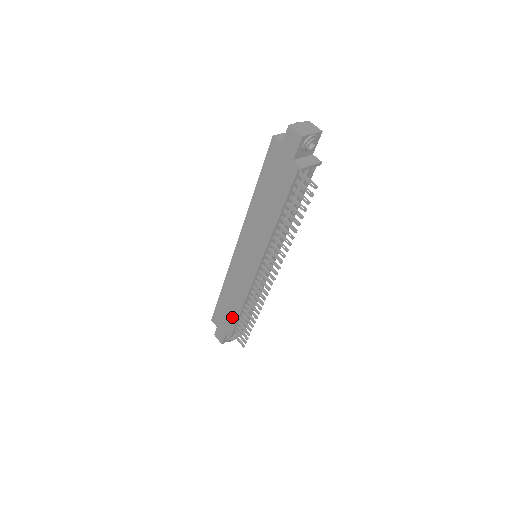
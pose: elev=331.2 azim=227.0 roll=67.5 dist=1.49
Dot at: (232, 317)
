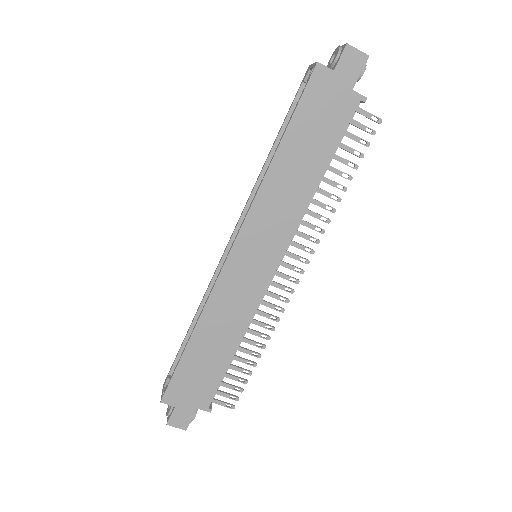
Dot at: (215, 370)
